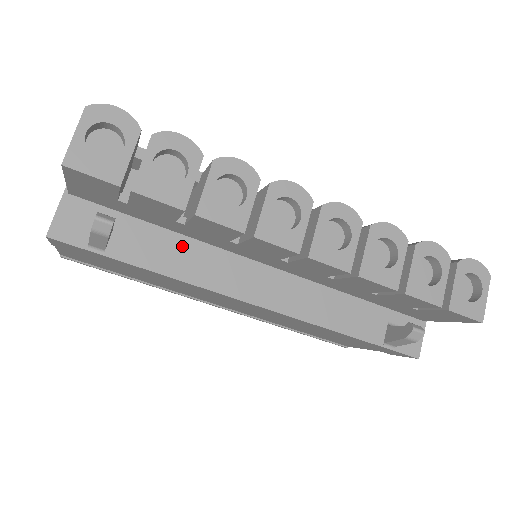
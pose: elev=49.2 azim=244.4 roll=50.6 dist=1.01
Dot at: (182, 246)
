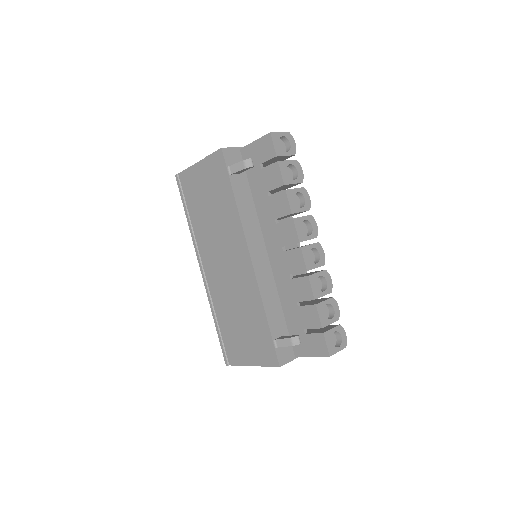
Dot at: (251, 207)
